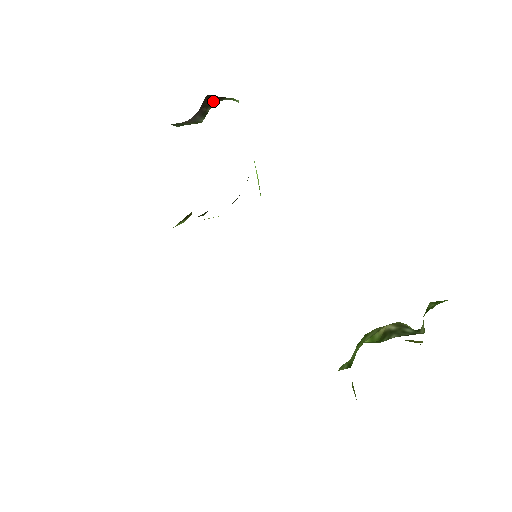
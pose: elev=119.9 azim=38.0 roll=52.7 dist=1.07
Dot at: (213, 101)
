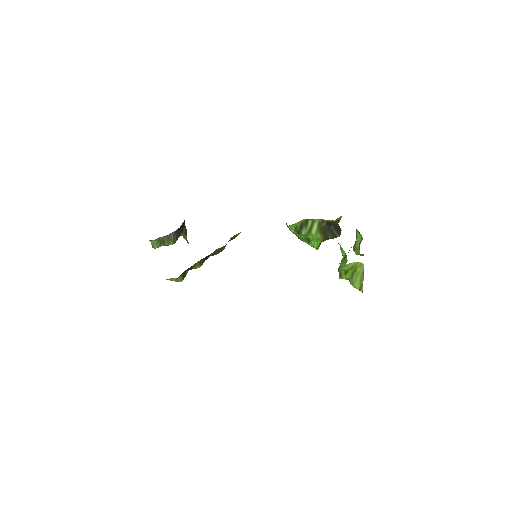
Dot at: (182, 232)
